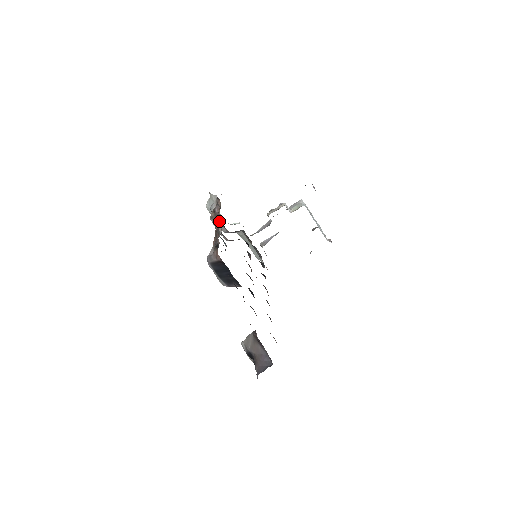
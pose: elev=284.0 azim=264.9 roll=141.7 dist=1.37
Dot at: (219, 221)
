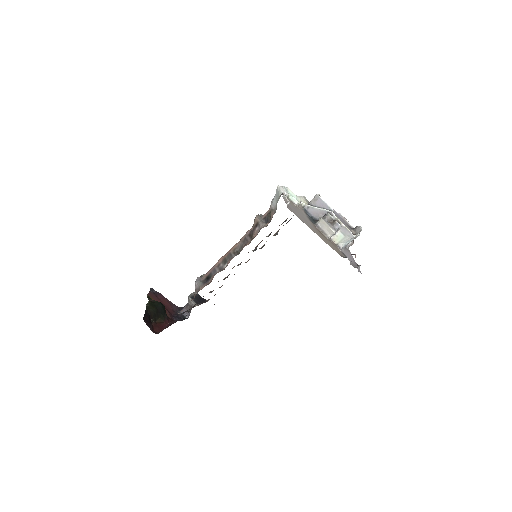
Dot at: (242, 247)
